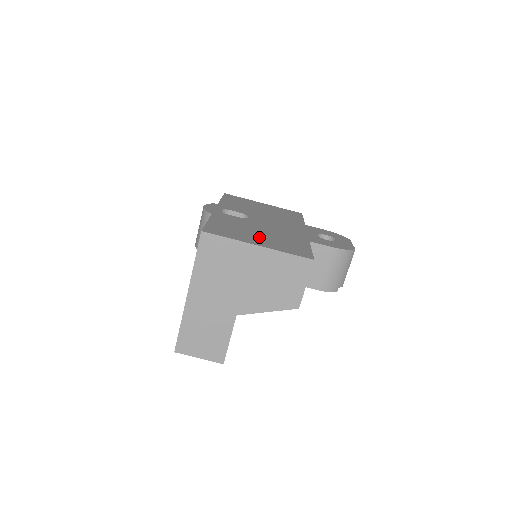
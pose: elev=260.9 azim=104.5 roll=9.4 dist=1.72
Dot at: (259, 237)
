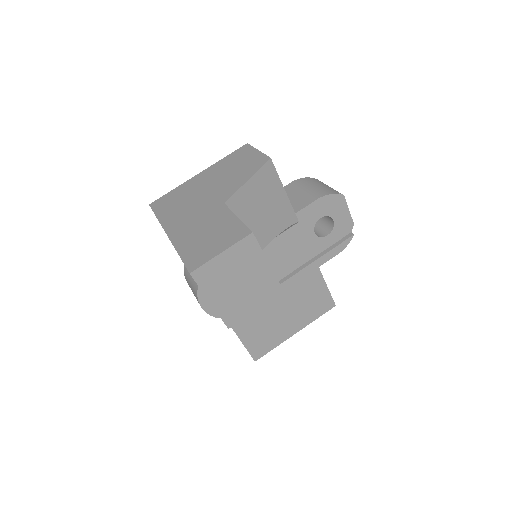
Dot at: occluded
